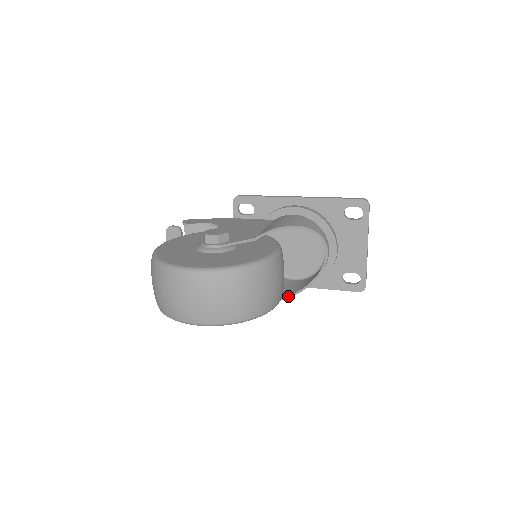
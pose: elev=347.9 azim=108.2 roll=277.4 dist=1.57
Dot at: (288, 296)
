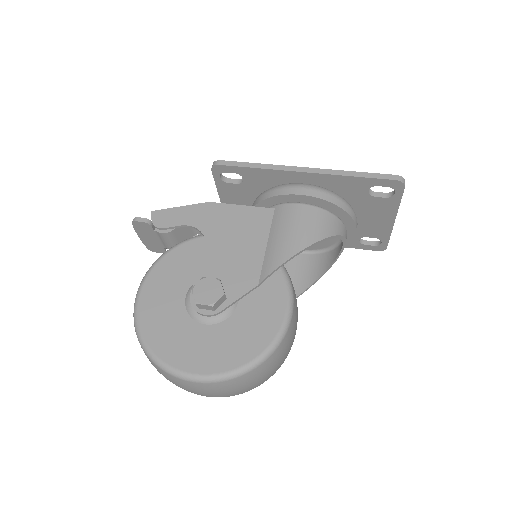
Dot at: (299, 295)
